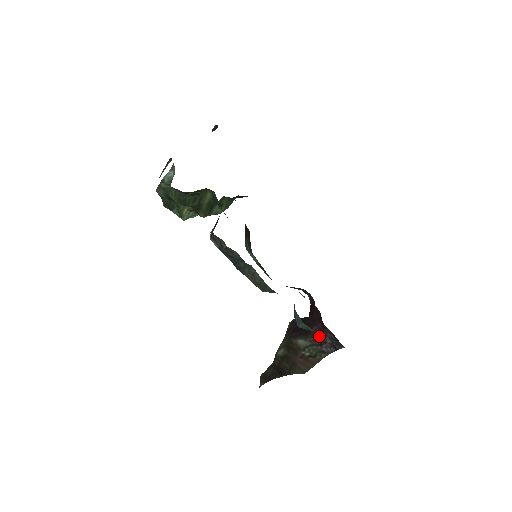
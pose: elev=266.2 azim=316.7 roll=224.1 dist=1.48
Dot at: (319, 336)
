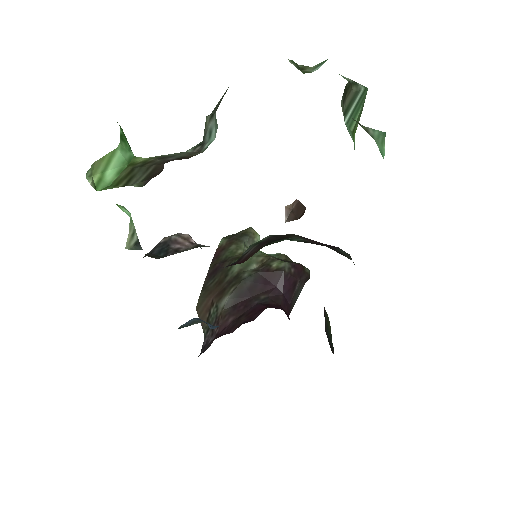
Dot at: (218, 328)
